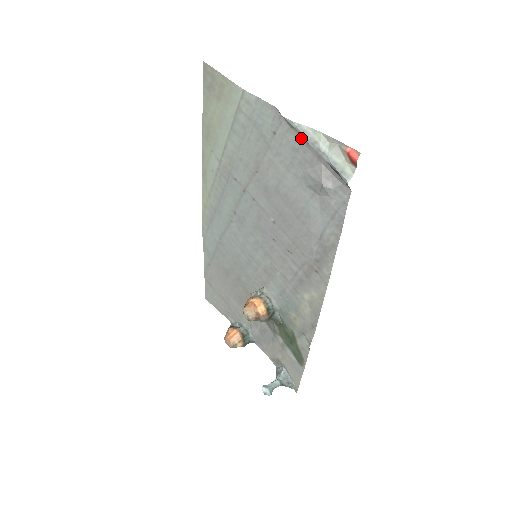
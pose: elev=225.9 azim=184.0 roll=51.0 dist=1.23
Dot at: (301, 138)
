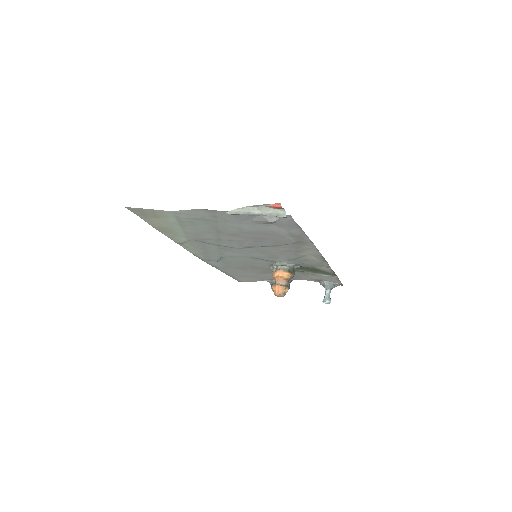
Dot at: occluded
